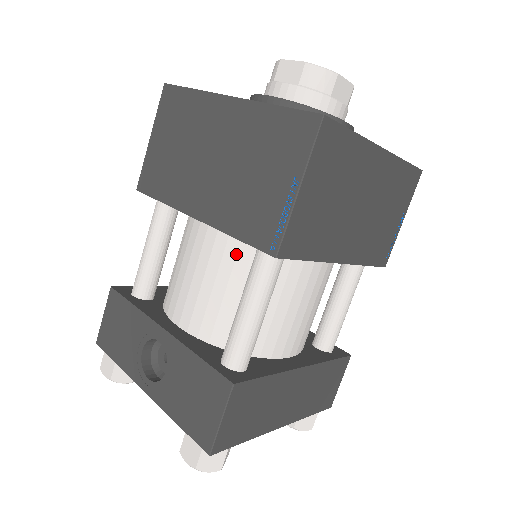
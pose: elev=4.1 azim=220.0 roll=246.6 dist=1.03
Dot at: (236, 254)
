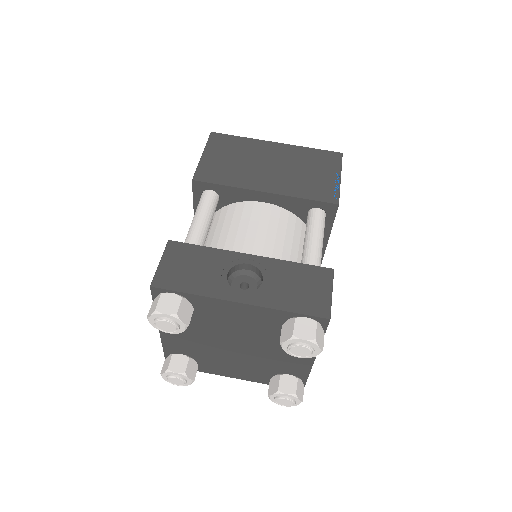
Dot at: (287, 220)
